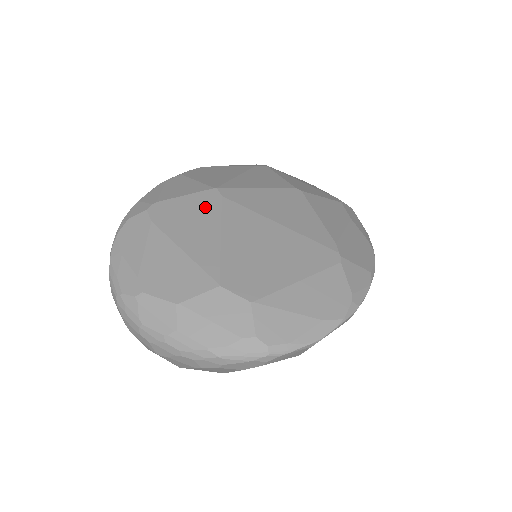
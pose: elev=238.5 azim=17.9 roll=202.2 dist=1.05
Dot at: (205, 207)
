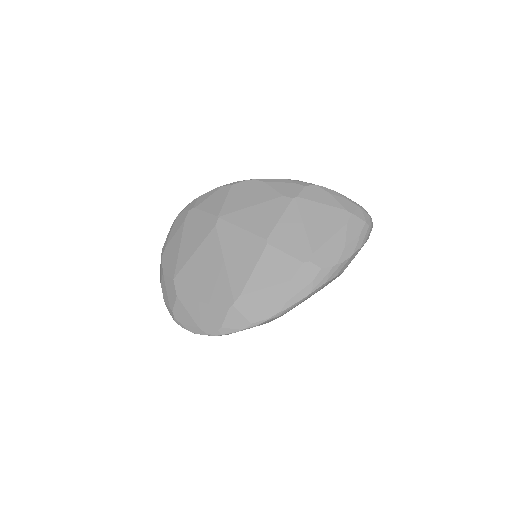
Dot at: (205, 228)
